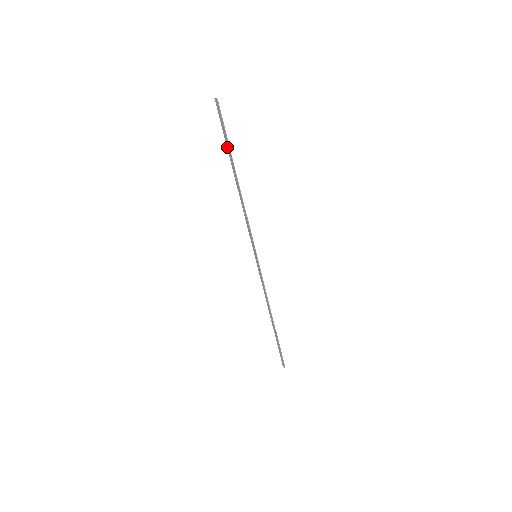
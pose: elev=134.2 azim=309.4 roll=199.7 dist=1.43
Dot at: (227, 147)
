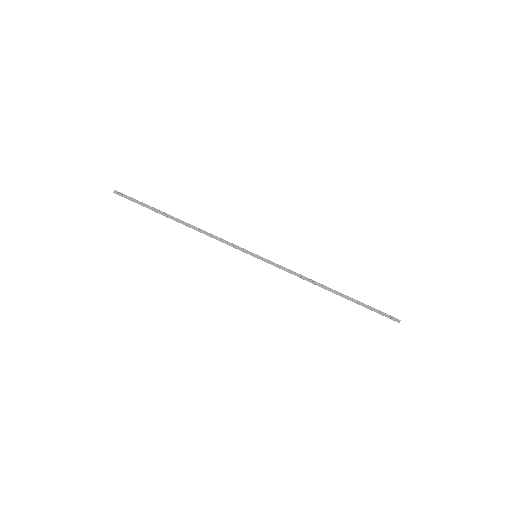
Dot at: (152, 210)
